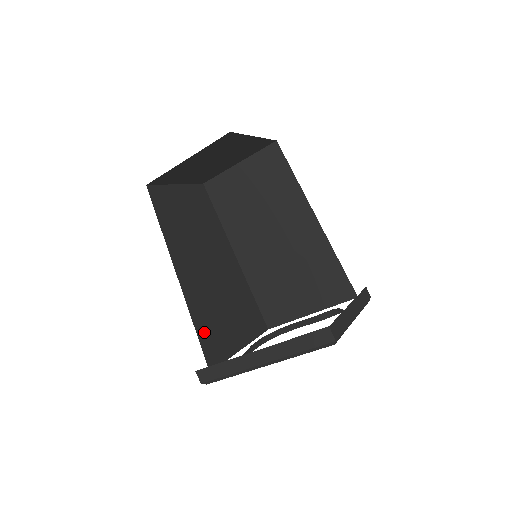
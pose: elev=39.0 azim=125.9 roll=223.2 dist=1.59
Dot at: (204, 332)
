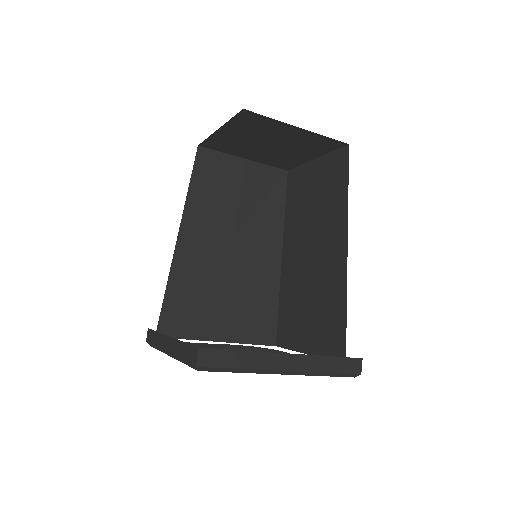
Dot at: (176, 300)
